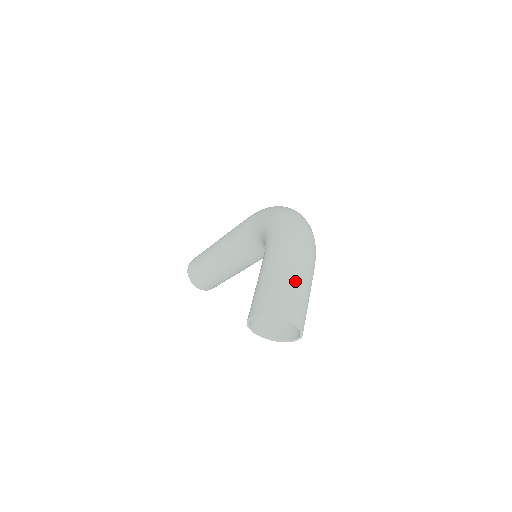
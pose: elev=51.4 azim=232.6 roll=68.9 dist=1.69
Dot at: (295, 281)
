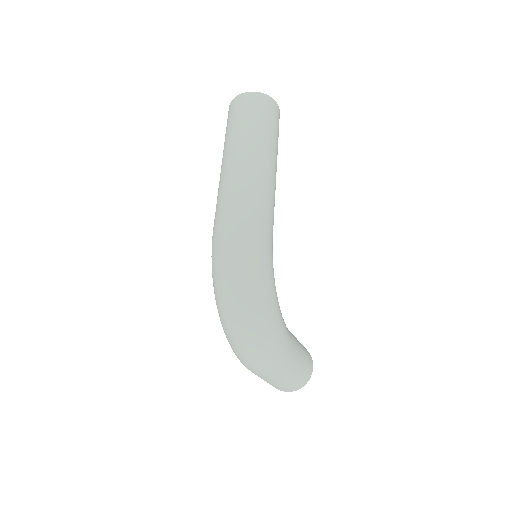
Dot at: (271, 383)
